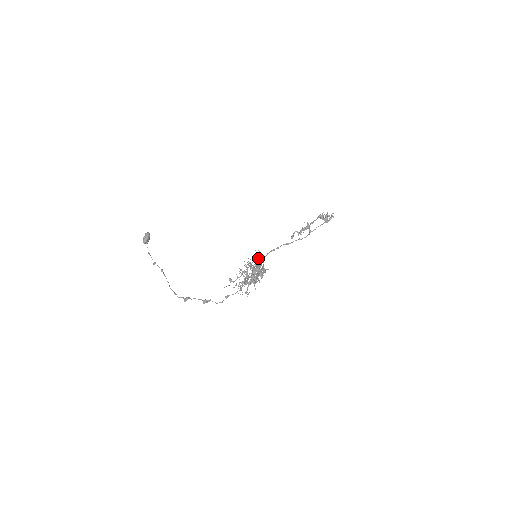
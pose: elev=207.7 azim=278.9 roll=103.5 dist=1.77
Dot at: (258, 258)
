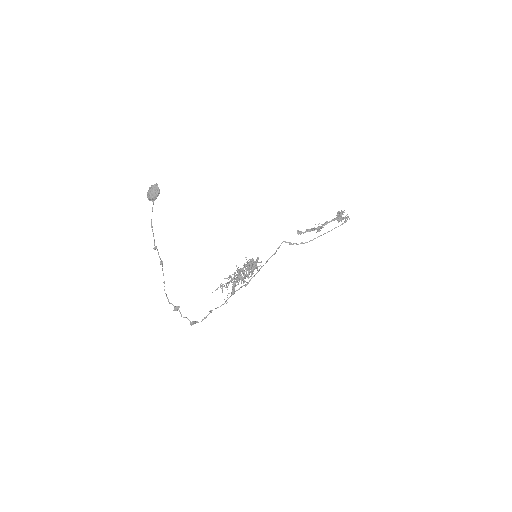
Dot at: occluded
